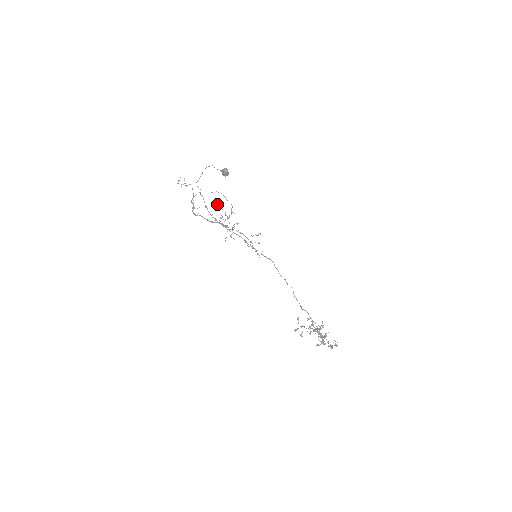
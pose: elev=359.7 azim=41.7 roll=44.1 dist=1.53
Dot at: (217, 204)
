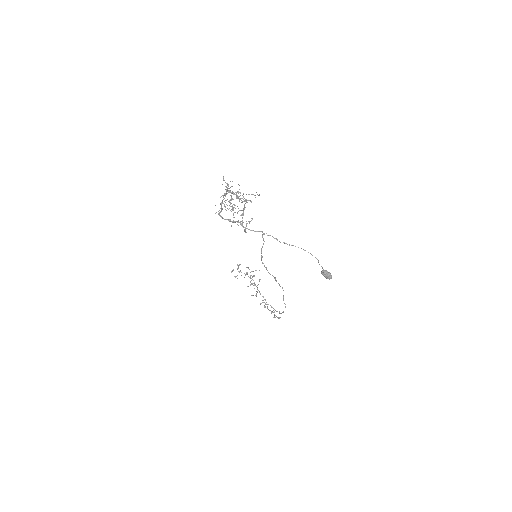
Dot at: (247, 202)
